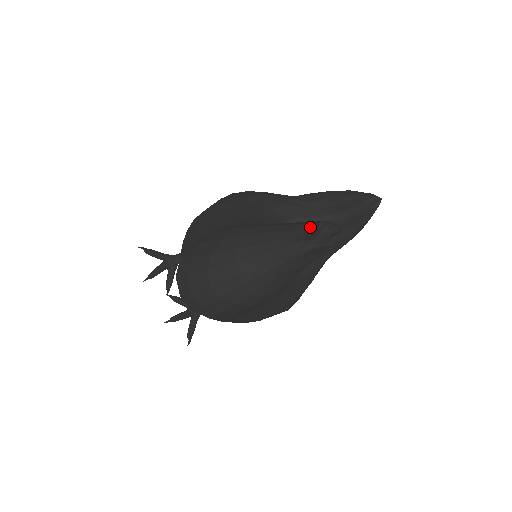
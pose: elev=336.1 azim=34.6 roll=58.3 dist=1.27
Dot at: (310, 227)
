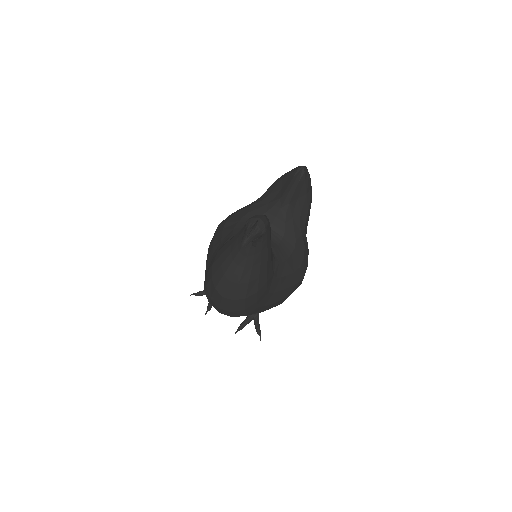
Dot at: occluded
